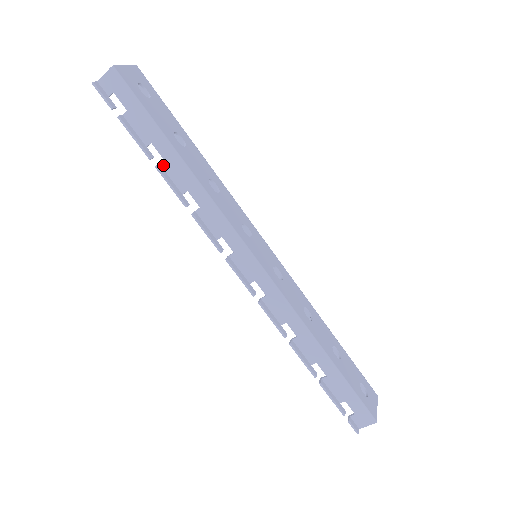
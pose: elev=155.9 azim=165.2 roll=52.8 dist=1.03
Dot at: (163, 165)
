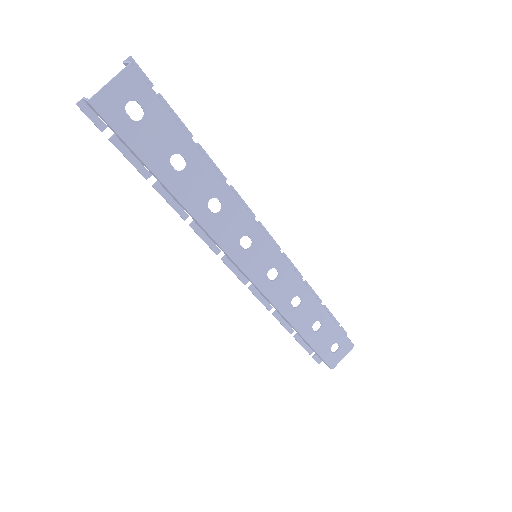
Dot at: (160, 184)
